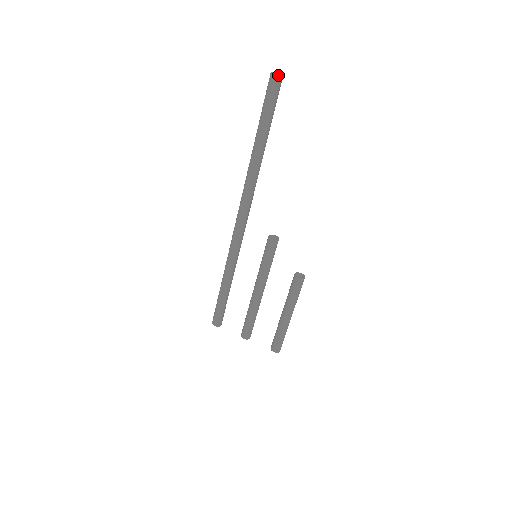
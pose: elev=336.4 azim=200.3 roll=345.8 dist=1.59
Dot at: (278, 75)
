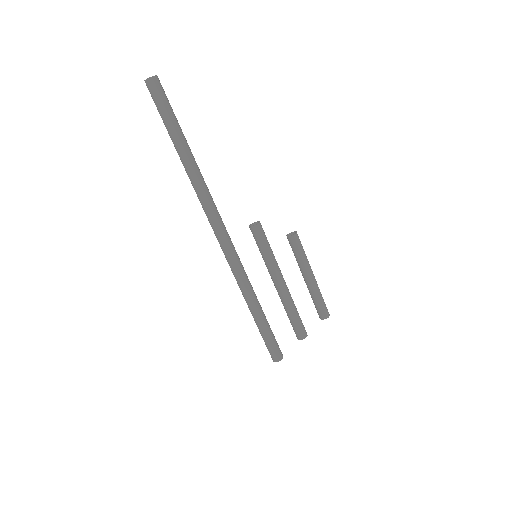
Dot at: (156, 76)
